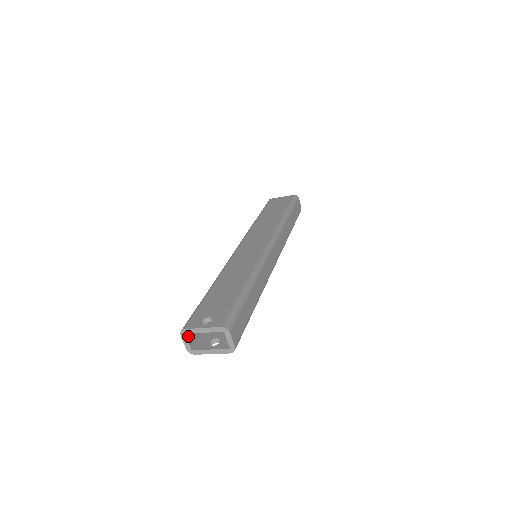
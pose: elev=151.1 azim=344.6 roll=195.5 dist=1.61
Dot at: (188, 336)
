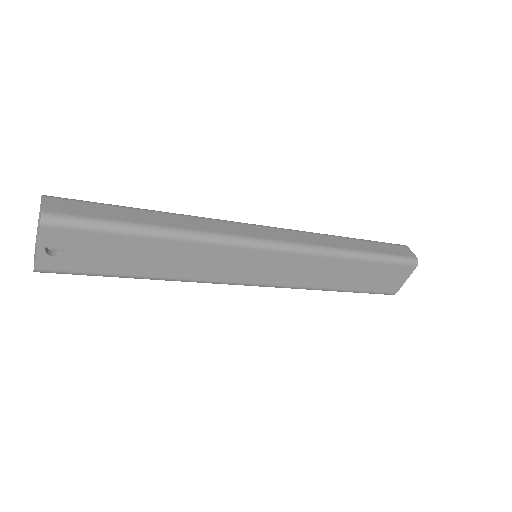
Dot at: occluded
